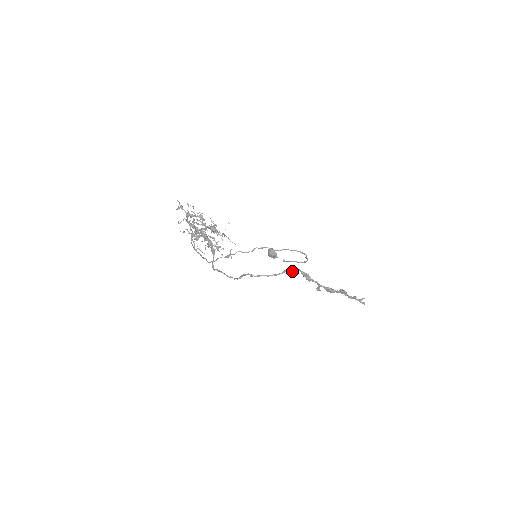
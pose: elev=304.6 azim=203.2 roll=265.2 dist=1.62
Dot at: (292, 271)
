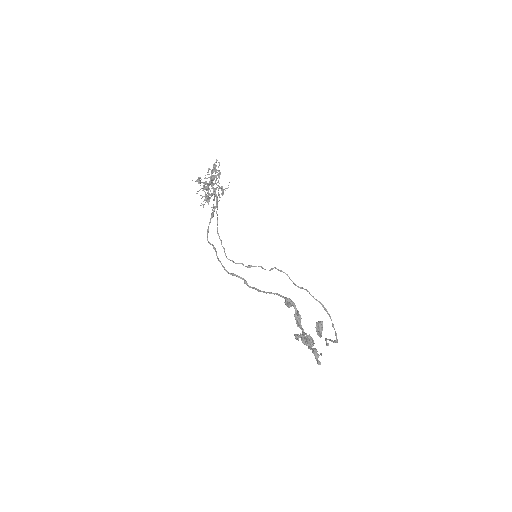
Dot at: (288, 304)
